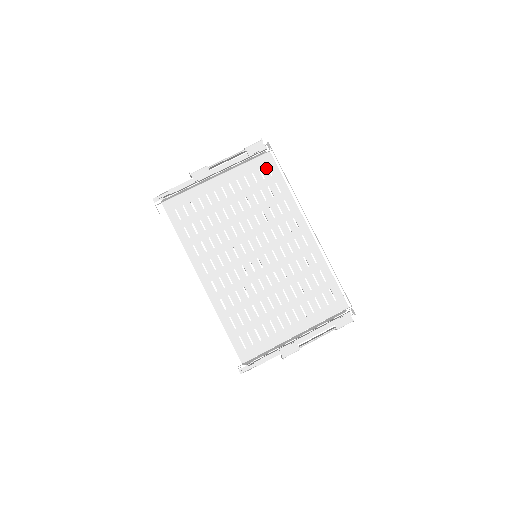
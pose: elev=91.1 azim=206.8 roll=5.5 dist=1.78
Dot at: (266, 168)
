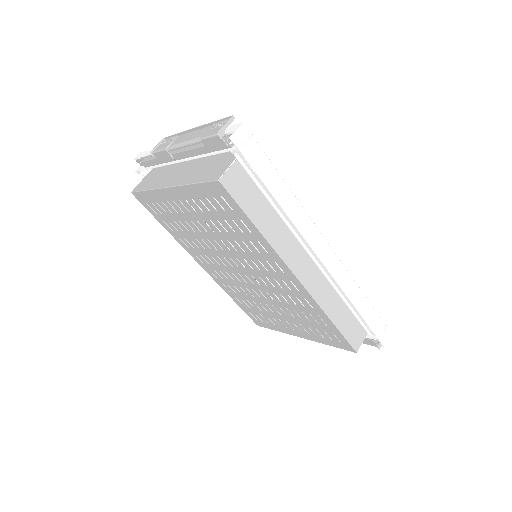
Dot at: (222, 199)
